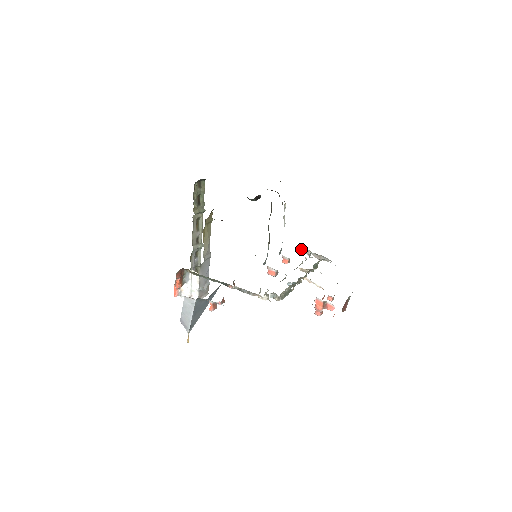
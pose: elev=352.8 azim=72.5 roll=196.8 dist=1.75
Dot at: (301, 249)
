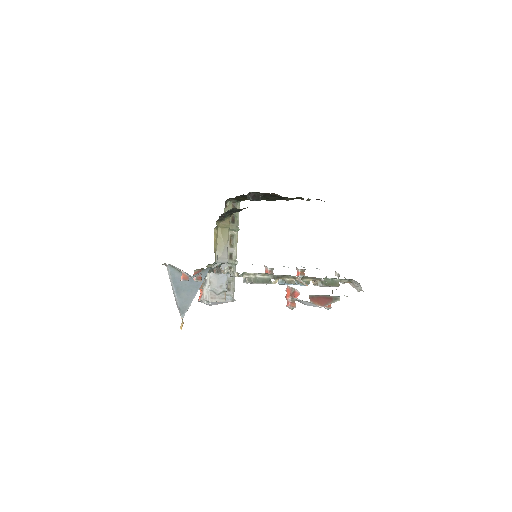
Dot at: occluded
